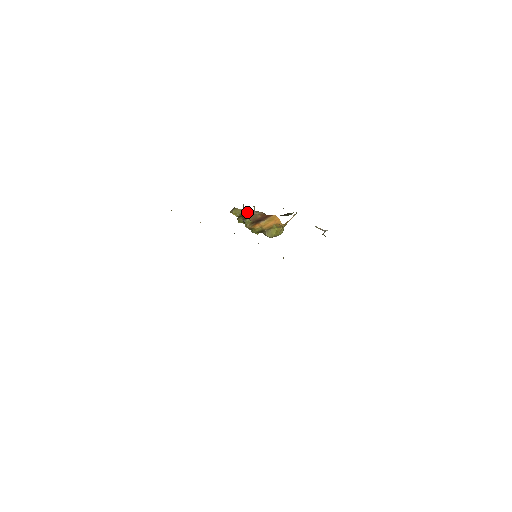
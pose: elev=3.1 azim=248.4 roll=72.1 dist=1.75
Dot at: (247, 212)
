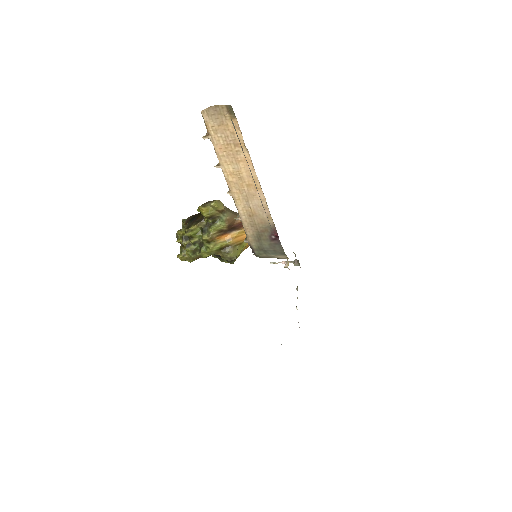
Dot at: (227, 210)
